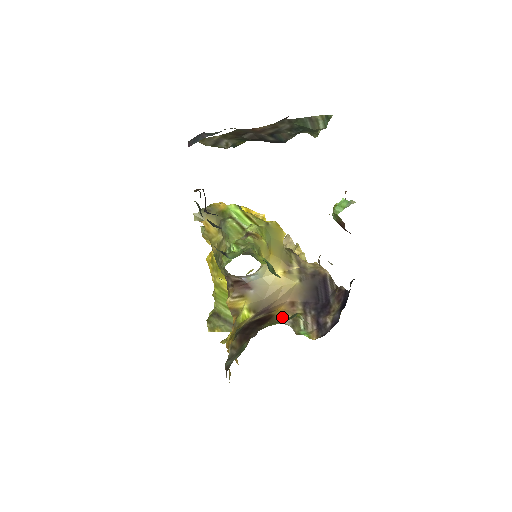
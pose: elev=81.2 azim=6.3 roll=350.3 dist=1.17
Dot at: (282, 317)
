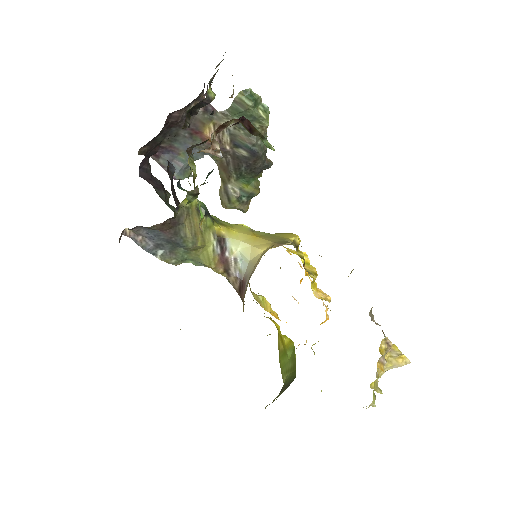
Dot at: occluded
